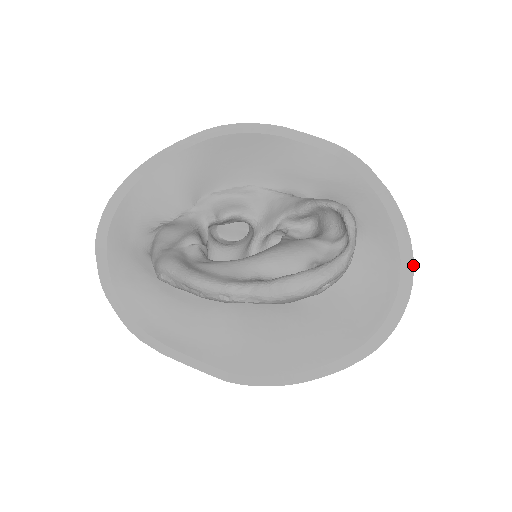
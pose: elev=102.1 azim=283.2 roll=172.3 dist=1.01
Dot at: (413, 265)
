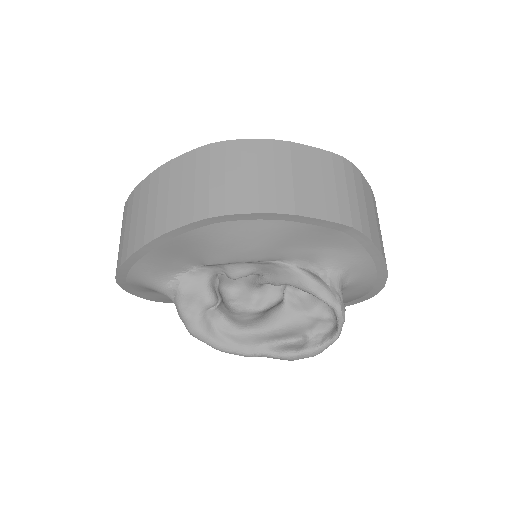
Dot at: occluded
